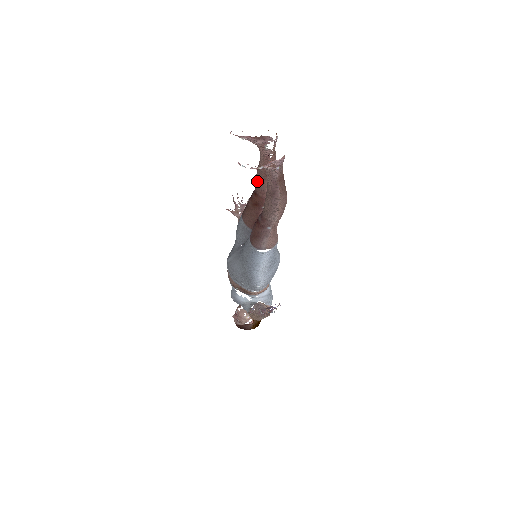
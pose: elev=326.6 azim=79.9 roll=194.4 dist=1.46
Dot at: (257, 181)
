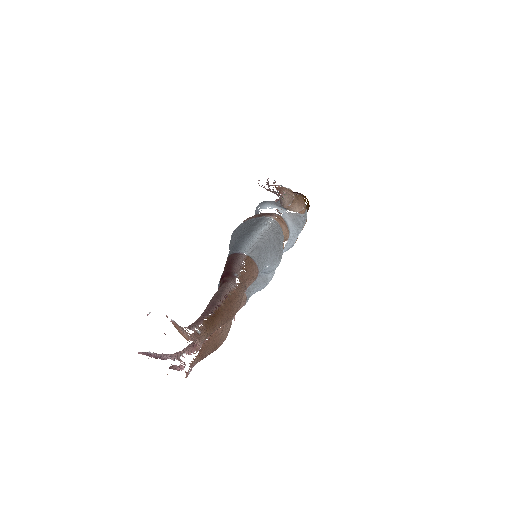
Dot at: occluded
